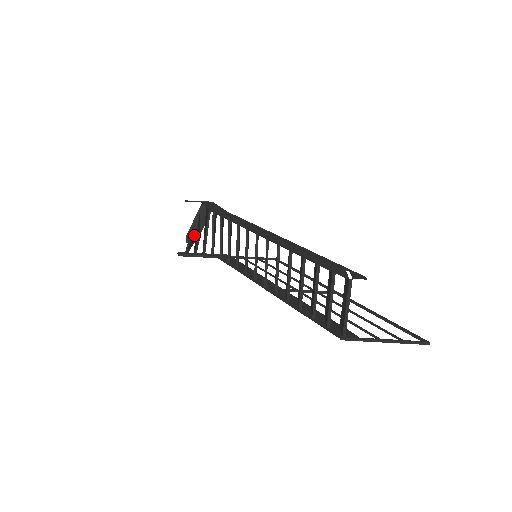
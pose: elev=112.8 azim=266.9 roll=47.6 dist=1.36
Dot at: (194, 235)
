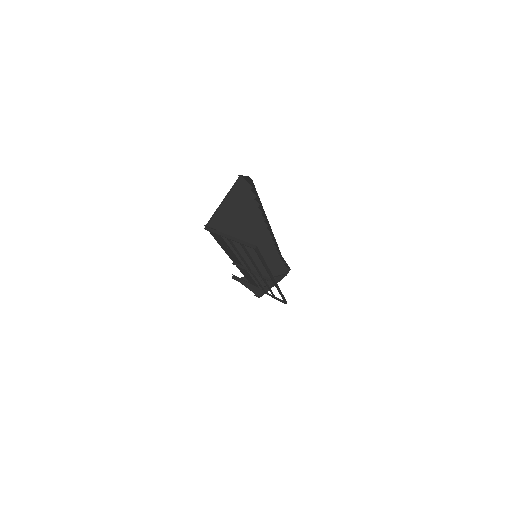
Dot at: occluded
